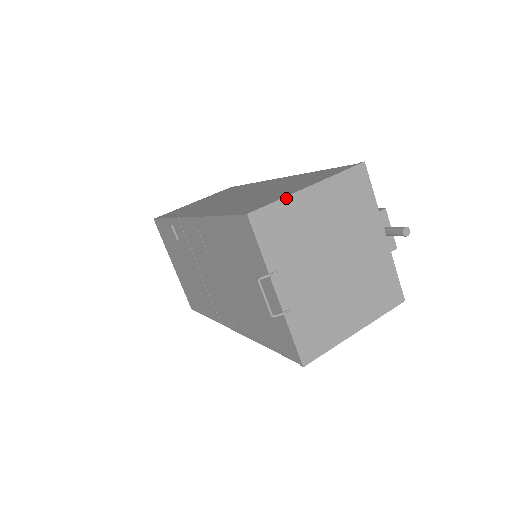
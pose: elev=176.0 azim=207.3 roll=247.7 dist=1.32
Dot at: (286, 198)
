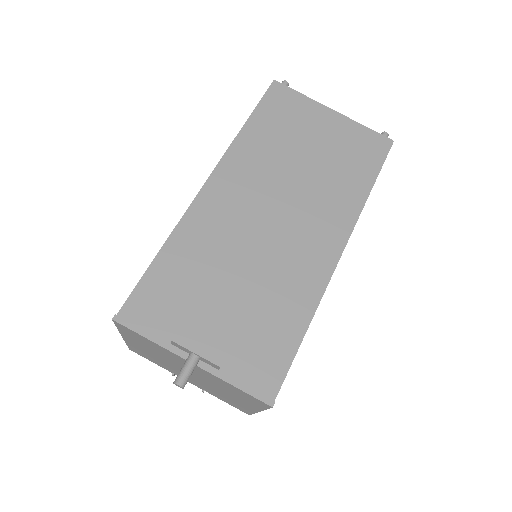
Dot at: (126, 343)
